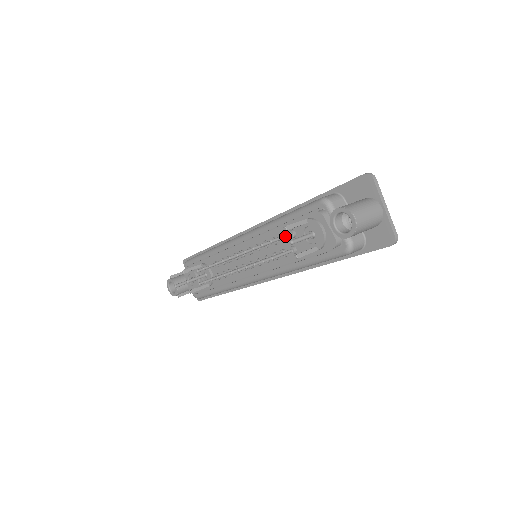
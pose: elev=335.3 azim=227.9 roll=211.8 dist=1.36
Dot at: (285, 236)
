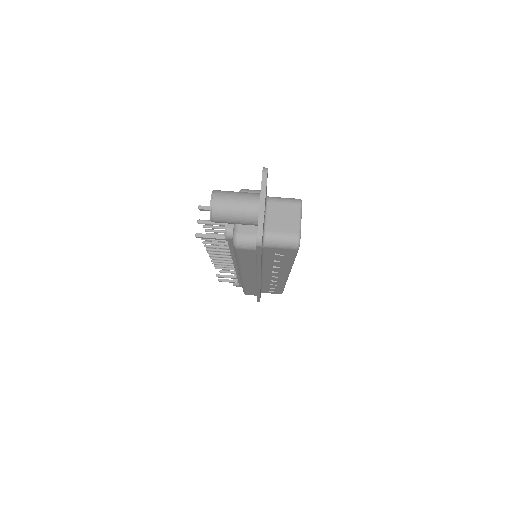
Dot at: occluded
